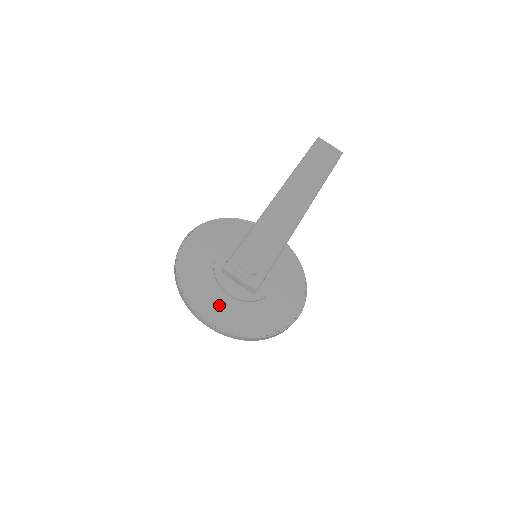
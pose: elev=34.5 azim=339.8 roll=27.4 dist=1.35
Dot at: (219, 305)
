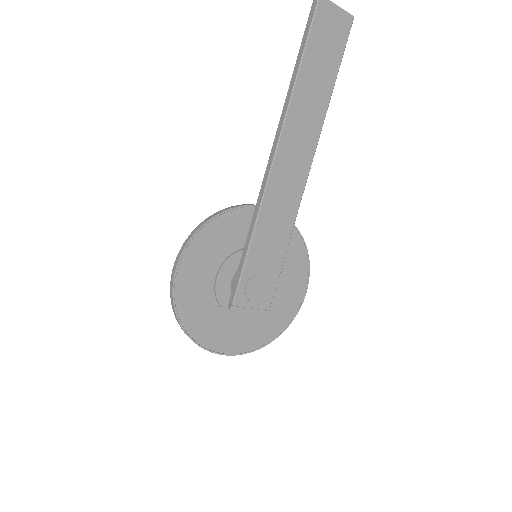
Dot at: (230, 332)
